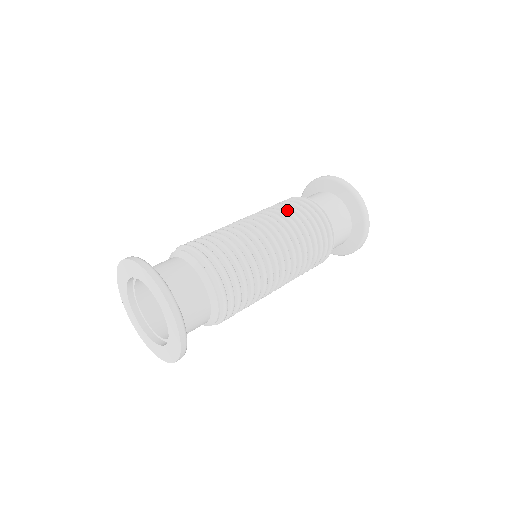
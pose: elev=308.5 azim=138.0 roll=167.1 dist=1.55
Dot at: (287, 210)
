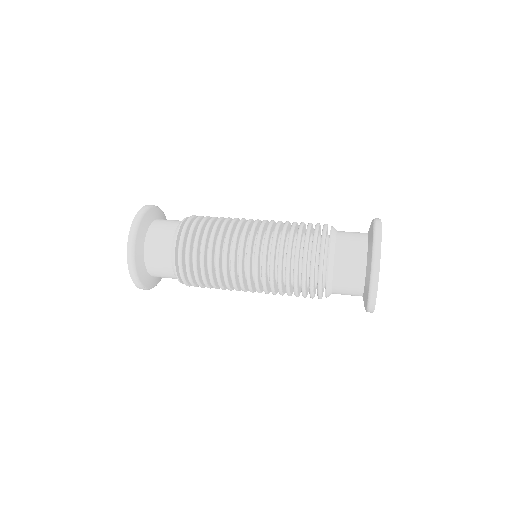
Dot at: occluded
